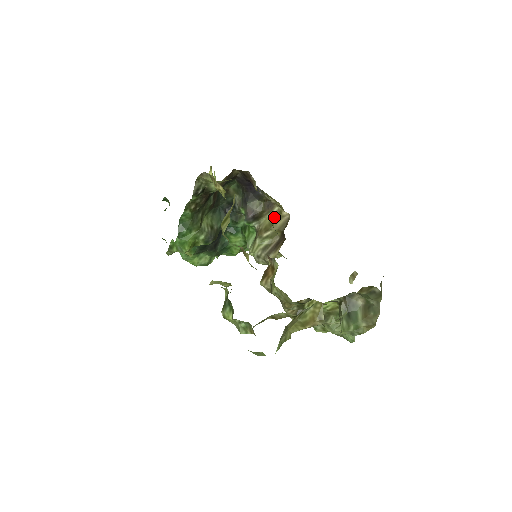
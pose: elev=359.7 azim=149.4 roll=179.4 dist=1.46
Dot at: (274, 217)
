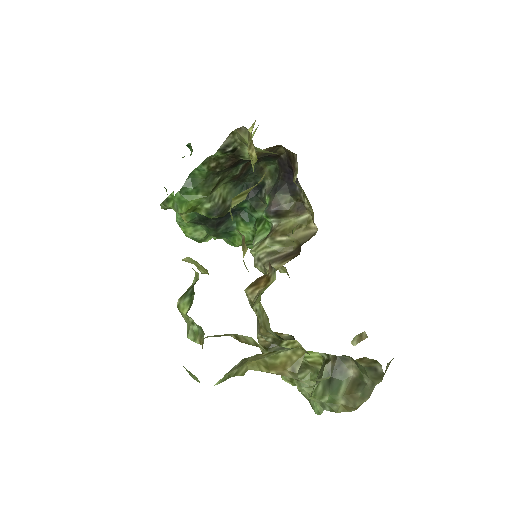
Dot at: (299, 224)
